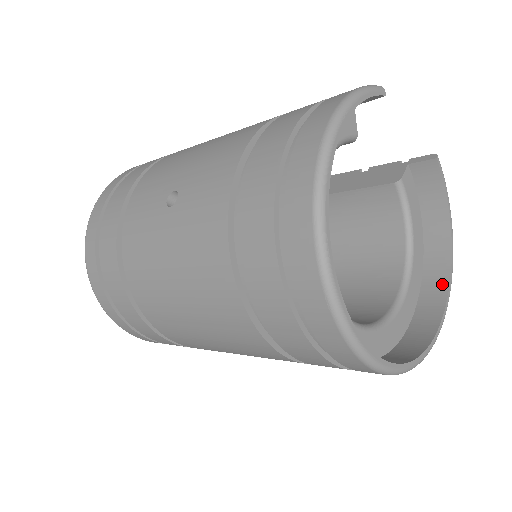
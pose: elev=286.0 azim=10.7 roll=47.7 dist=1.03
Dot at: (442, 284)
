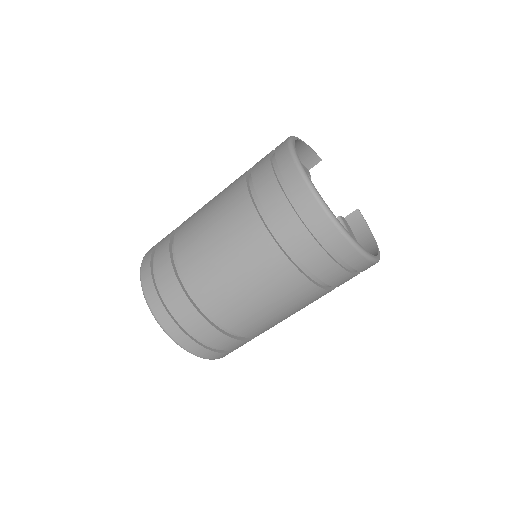
Dot at: occluded
